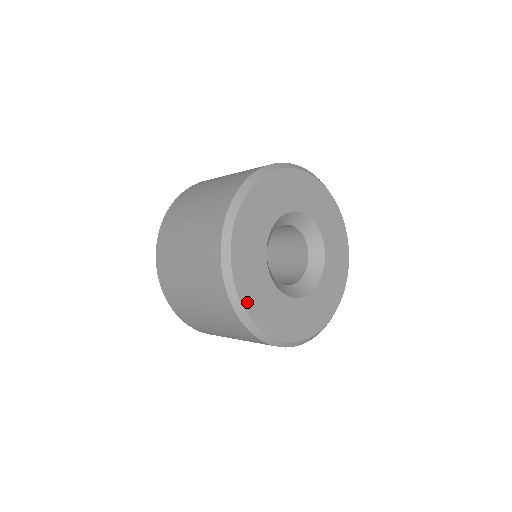
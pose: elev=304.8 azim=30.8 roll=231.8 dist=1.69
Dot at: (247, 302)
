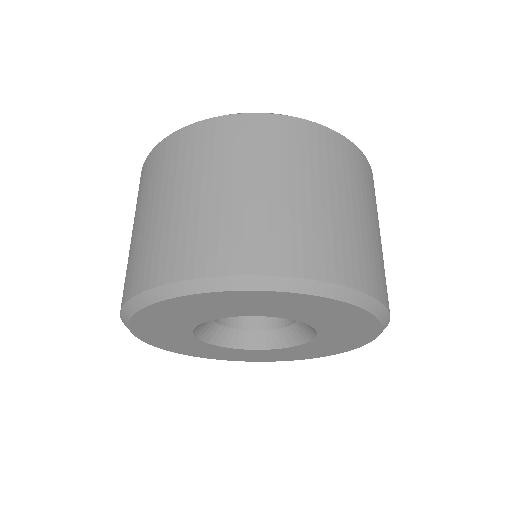
Dot at: (138, 326)
